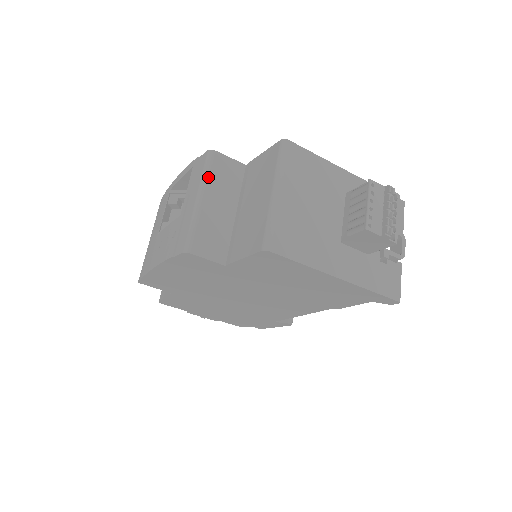
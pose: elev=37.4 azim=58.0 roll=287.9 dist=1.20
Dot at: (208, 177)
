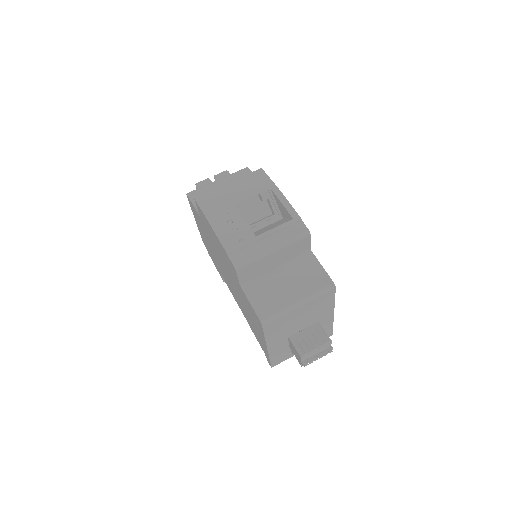
Dot at: (290, 244)
